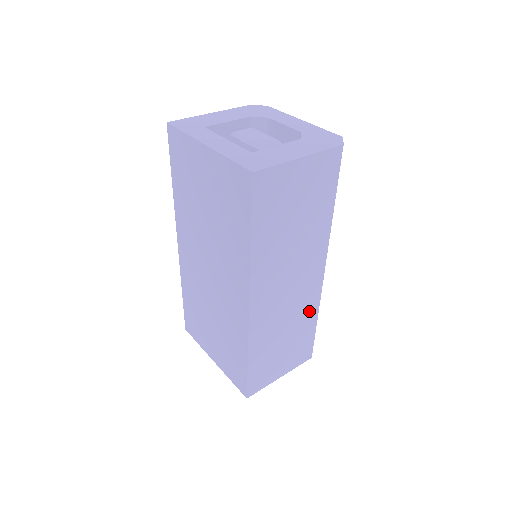
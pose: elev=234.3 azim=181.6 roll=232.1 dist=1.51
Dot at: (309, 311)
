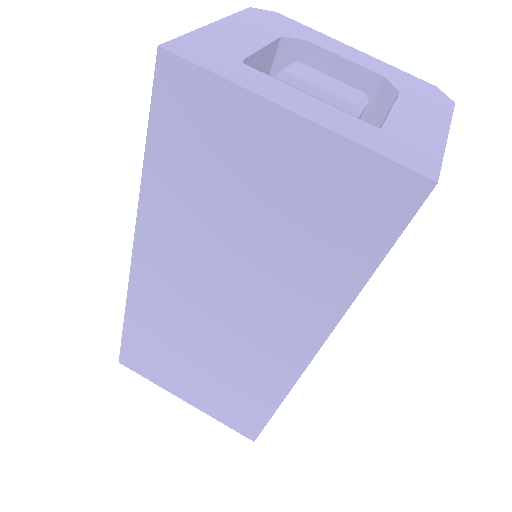
Dot at: occluded
